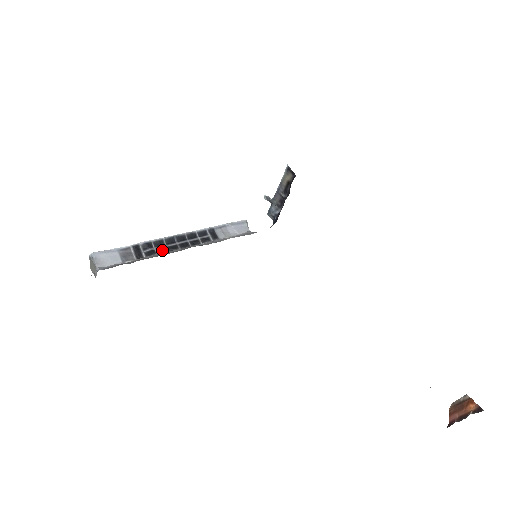
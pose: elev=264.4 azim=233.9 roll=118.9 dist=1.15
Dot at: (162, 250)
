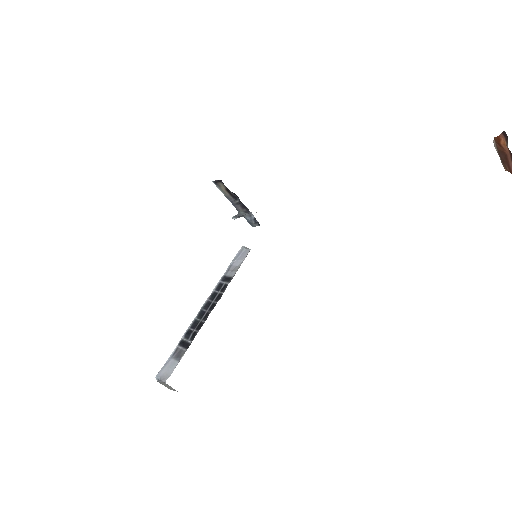
Dot at: (200, 326)
